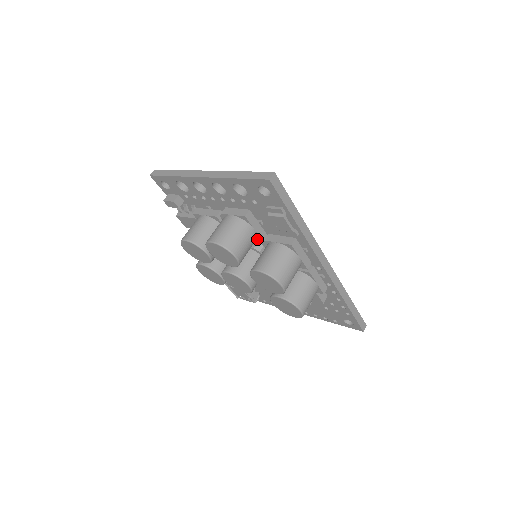
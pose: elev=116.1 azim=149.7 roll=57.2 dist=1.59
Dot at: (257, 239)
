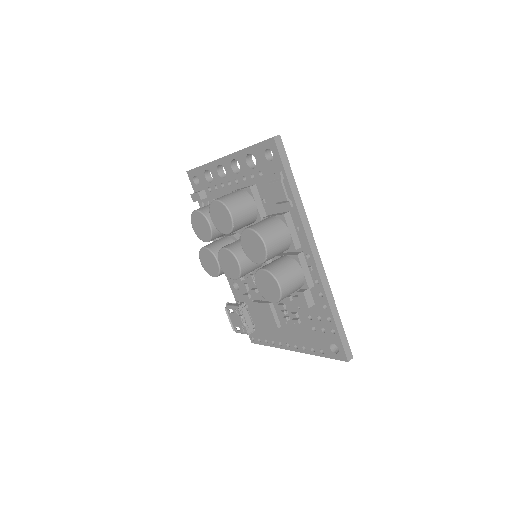
Dot at: (257, 218)
